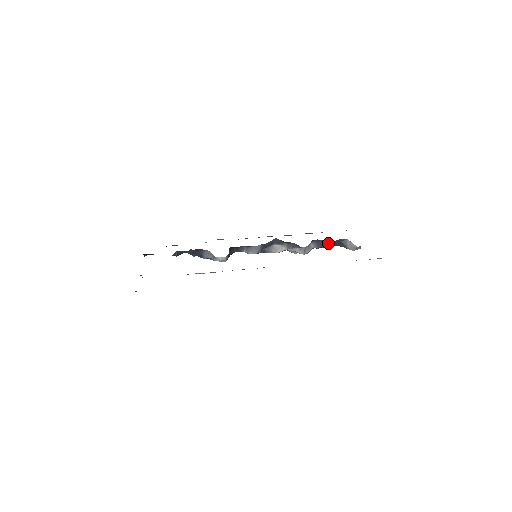
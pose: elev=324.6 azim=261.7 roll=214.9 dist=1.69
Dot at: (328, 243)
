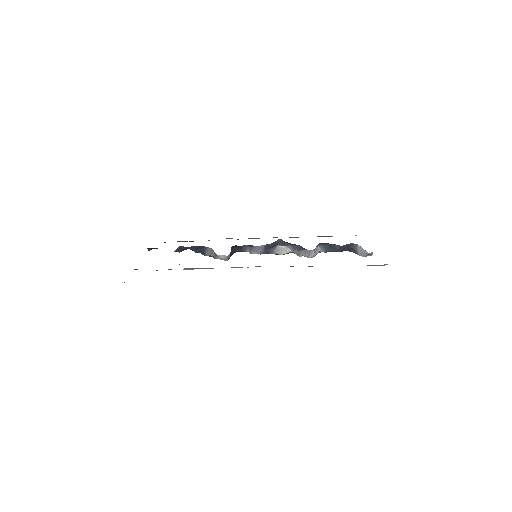
Dot at: (336, 247)
